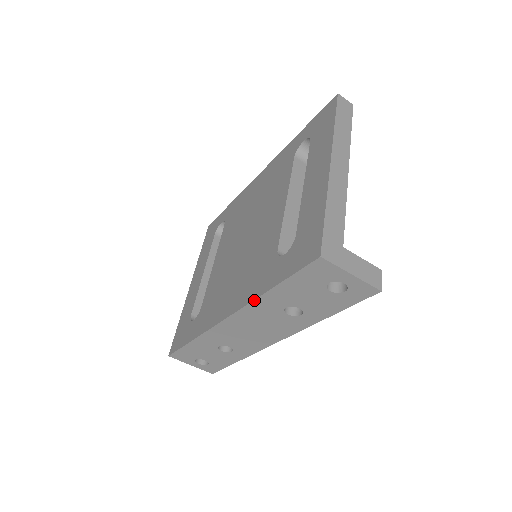
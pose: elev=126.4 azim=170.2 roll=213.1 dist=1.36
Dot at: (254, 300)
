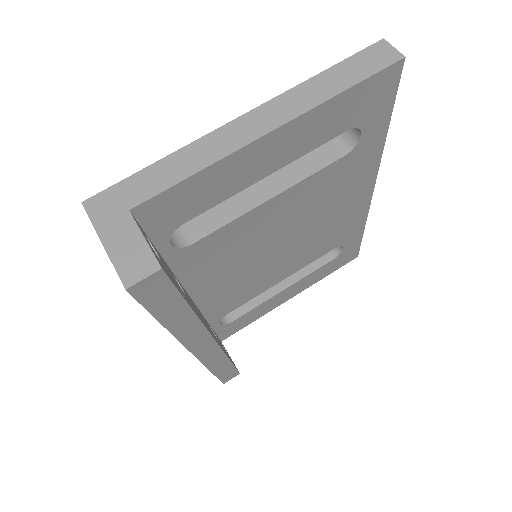
Dot at: occluded
